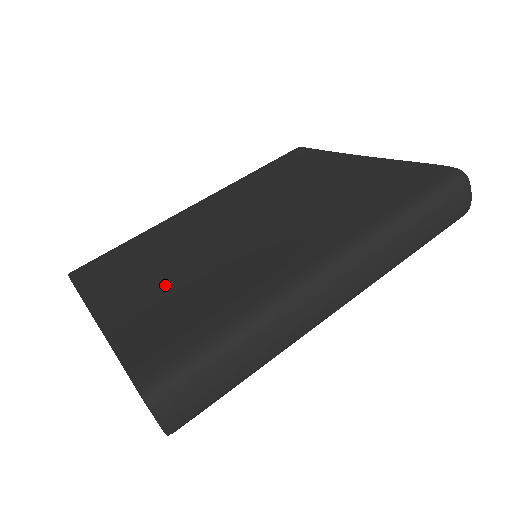
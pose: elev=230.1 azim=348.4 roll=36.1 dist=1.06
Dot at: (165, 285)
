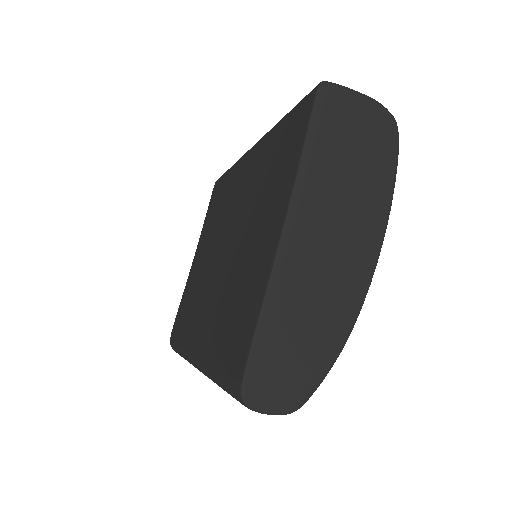
Dot at: (199, 269)
